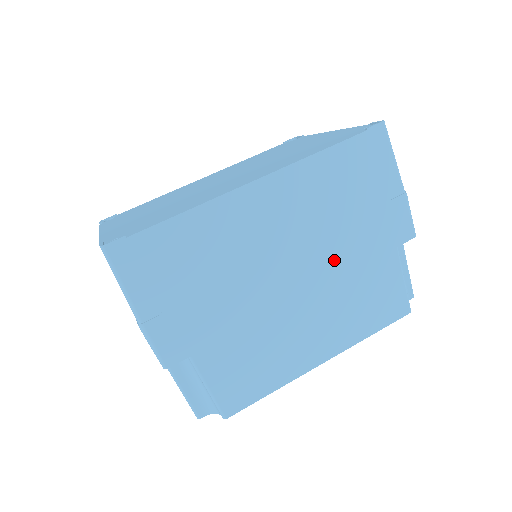
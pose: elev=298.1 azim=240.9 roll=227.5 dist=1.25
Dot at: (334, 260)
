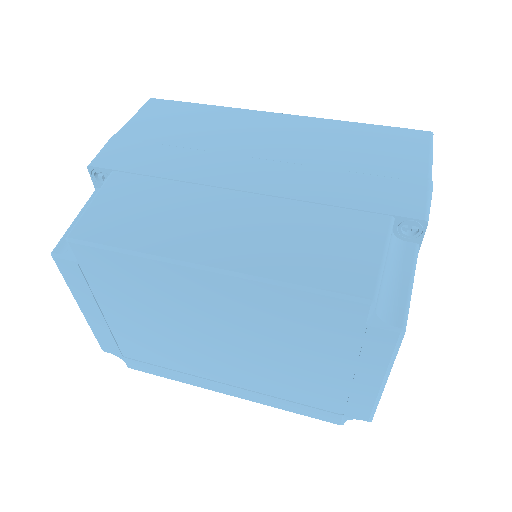
Dot at: (304, 184)
